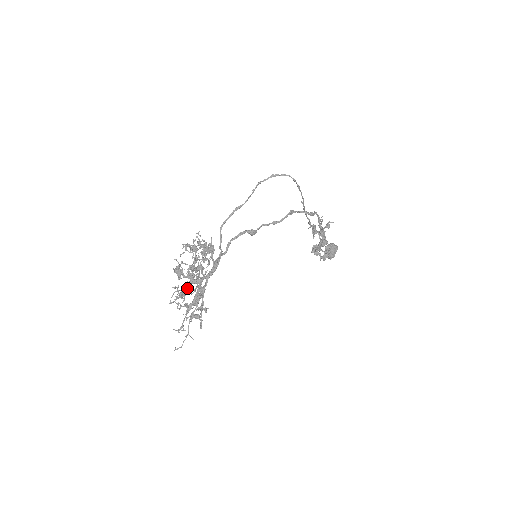
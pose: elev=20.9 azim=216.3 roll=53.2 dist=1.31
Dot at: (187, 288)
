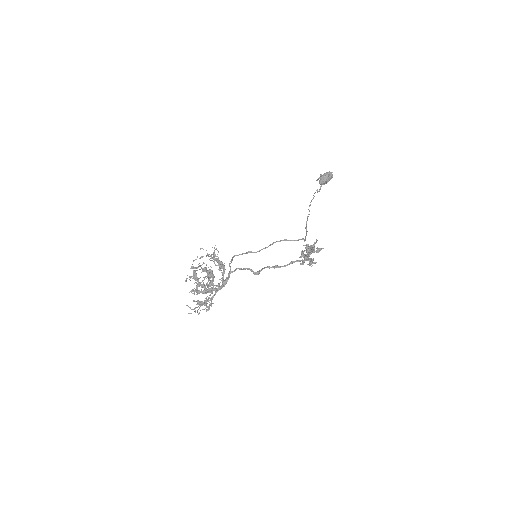
Dot at: (200, 292)
